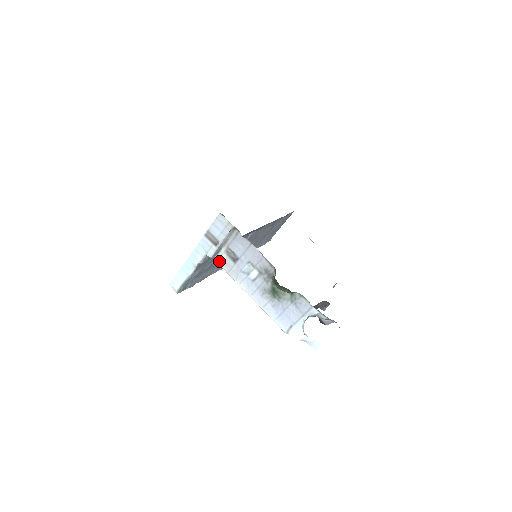
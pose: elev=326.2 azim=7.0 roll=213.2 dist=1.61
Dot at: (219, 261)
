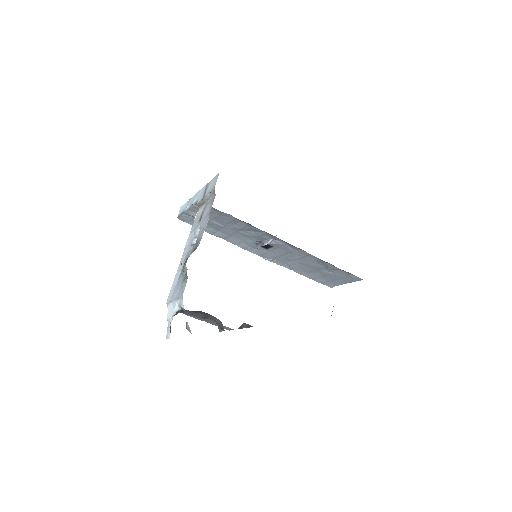
Dot at: (198, 212)
